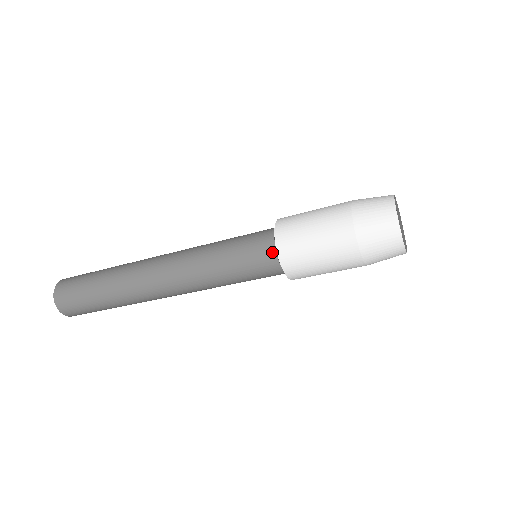
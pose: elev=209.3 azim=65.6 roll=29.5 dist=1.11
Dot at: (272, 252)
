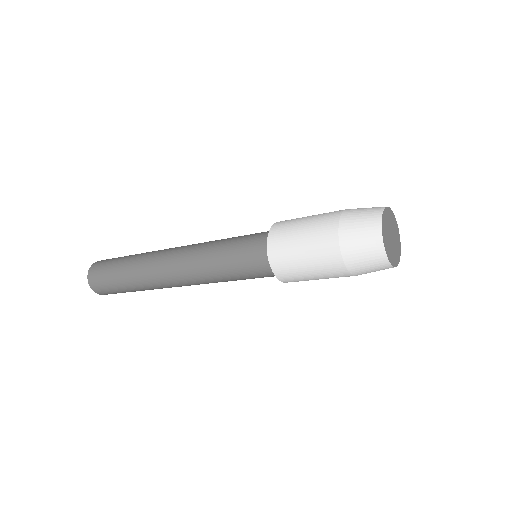
Dot at: (266, 258)
